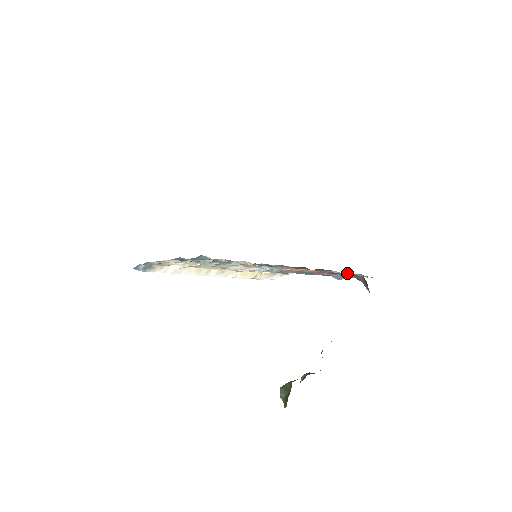
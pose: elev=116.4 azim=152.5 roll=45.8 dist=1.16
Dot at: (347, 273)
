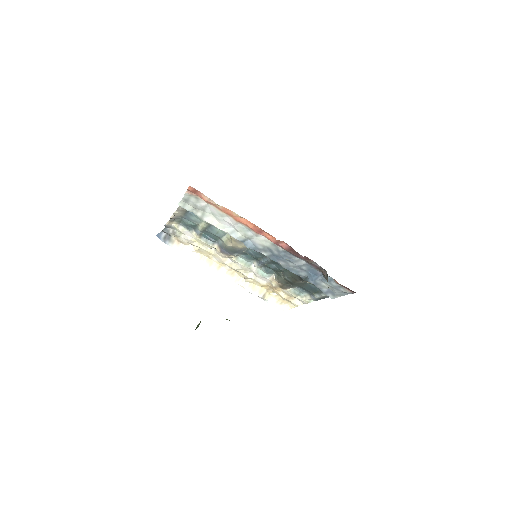
Dot at: (309, 260)
